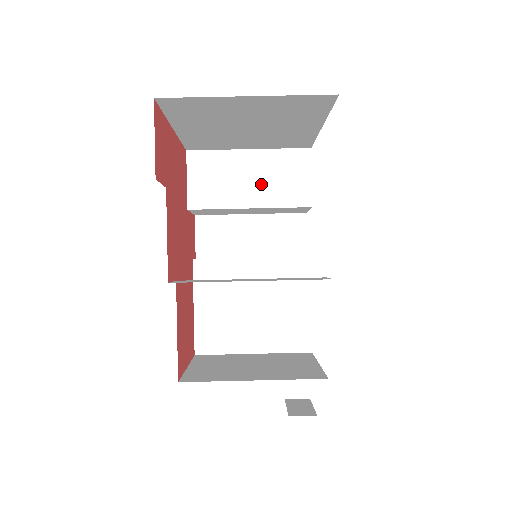
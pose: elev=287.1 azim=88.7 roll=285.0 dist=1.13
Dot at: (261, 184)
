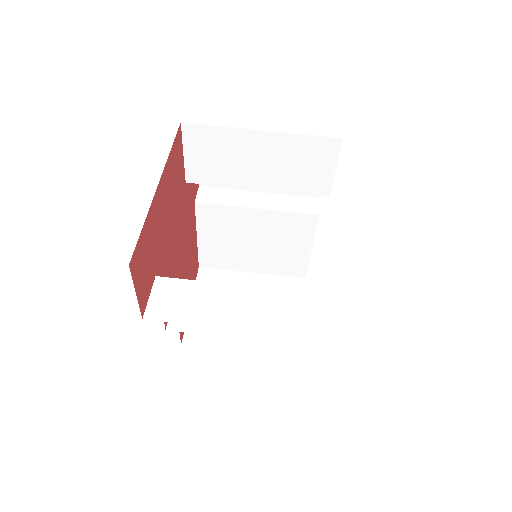
Dot at: (273, 169)
